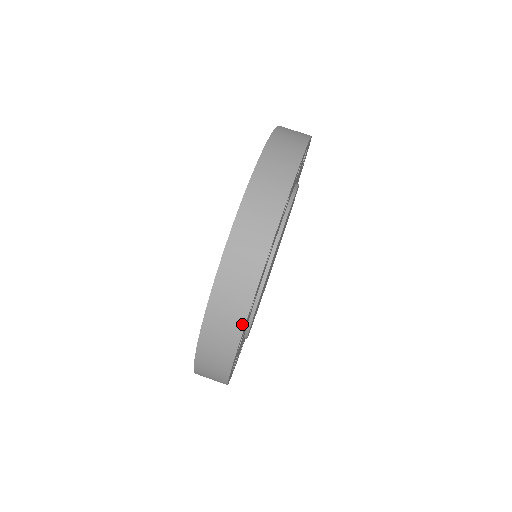
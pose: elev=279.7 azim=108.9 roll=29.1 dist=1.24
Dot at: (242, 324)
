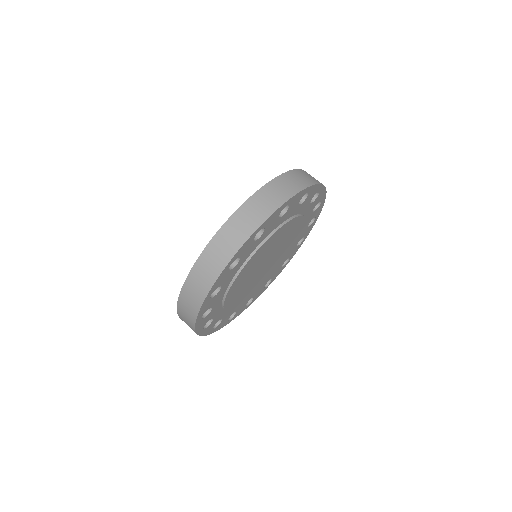
Dot at: (194, 325)
